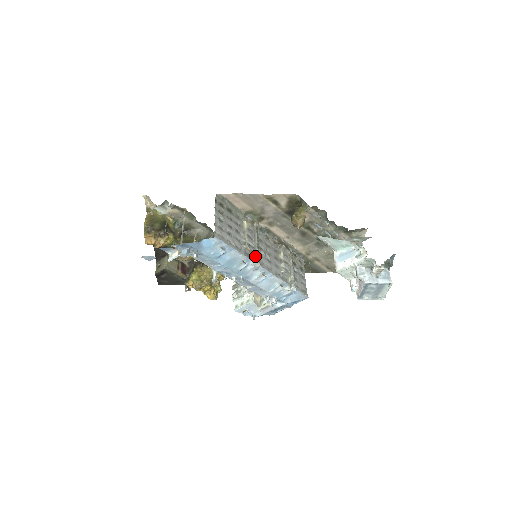
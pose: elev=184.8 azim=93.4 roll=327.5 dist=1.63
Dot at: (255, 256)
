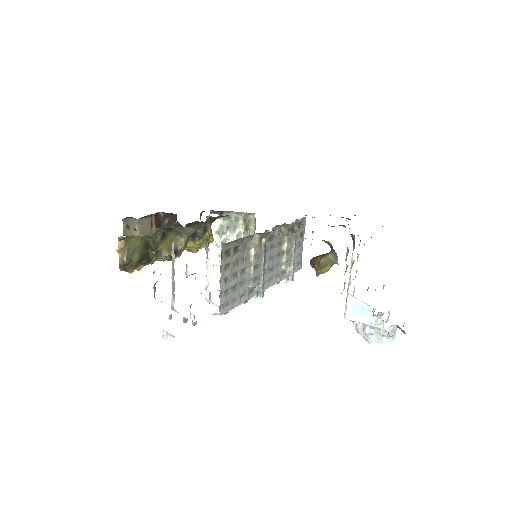
Dot at: (259, 289)
